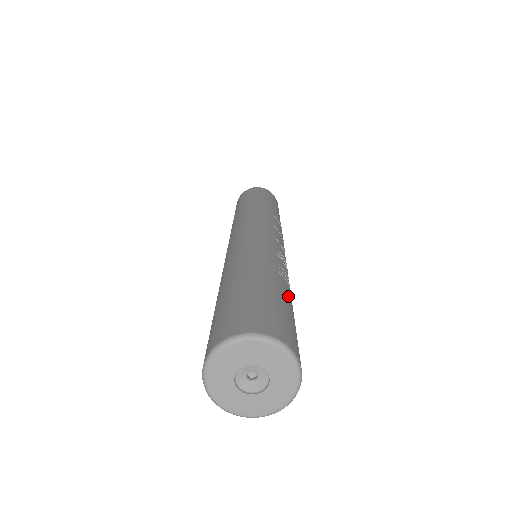
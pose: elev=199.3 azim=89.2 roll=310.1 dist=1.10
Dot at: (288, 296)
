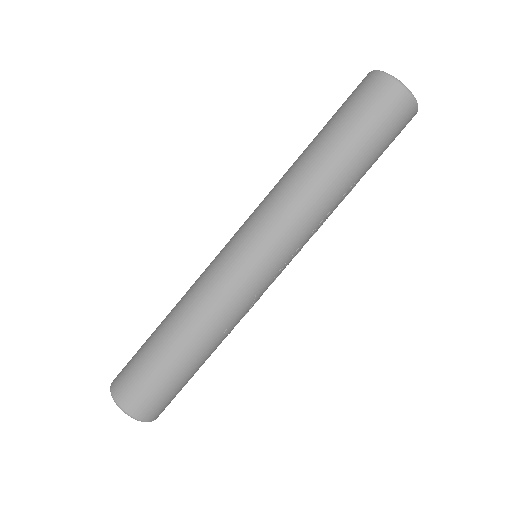
Dot at: occluded
